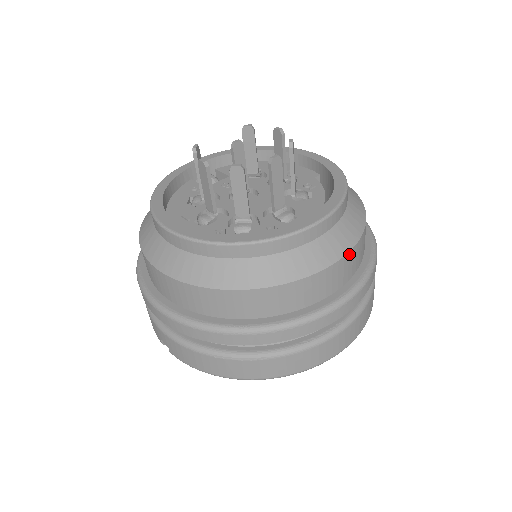
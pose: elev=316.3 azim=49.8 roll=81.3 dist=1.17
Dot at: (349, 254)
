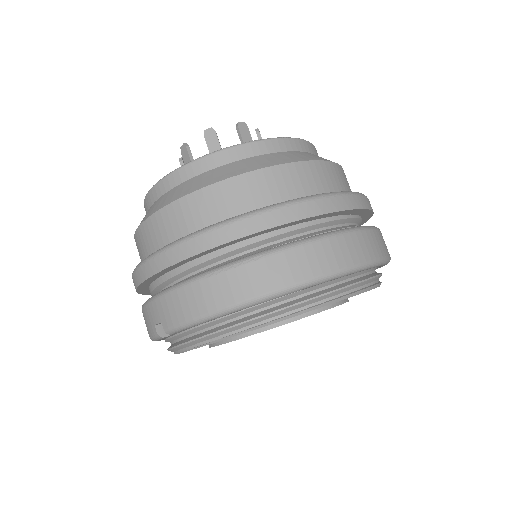
Dot at: (325, 164)
